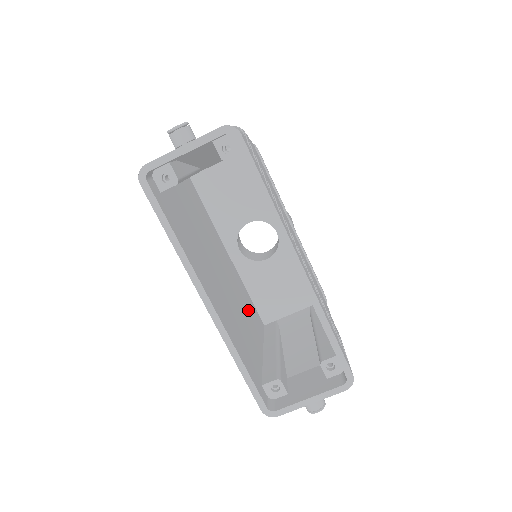
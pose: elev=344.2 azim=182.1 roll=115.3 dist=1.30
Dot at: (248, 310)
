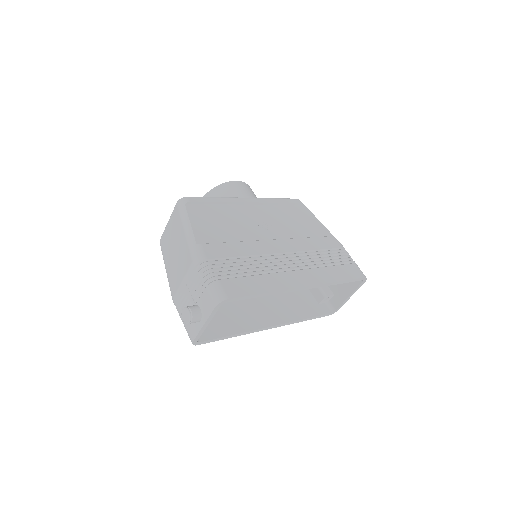
Dot at: occluded
